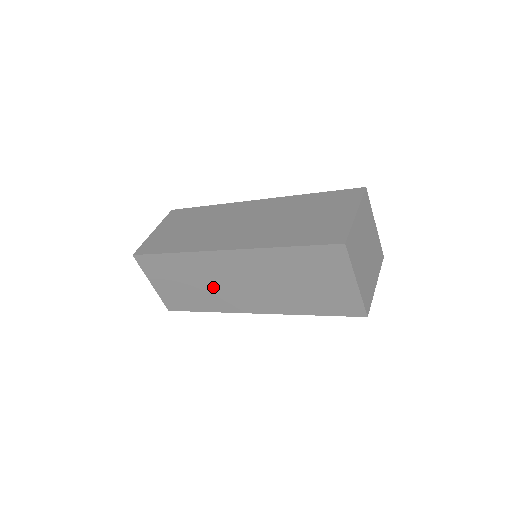
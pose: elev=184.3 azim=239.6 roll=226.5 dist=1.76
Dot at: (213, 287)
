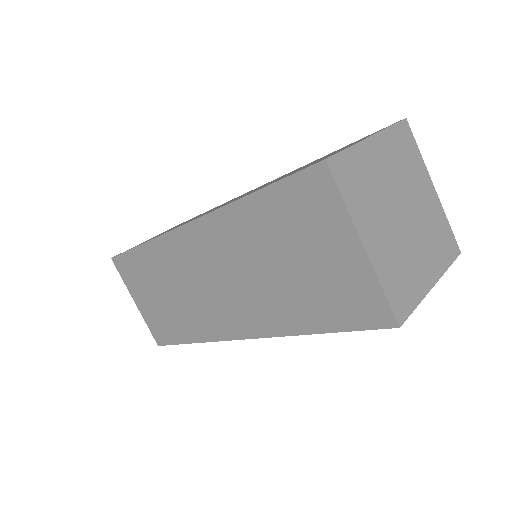
Dot at: (189, 296)
